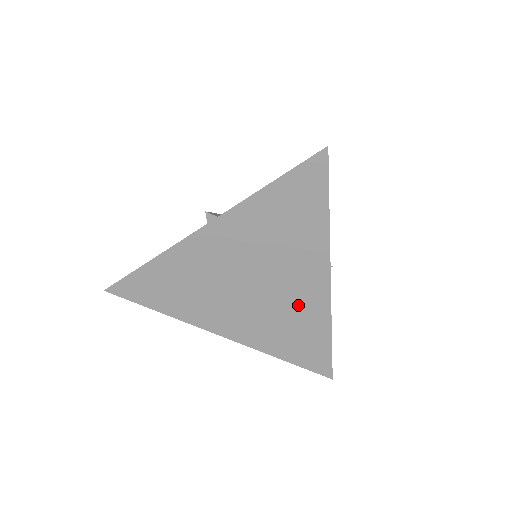
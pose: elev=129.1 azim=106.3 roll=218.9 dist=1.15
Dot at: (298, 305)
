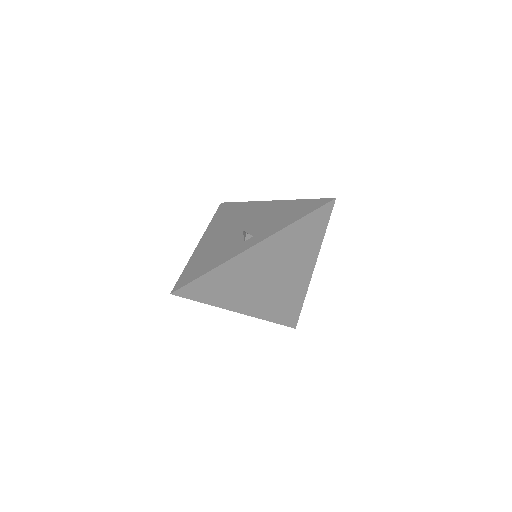
Dot at: (292, 287)
